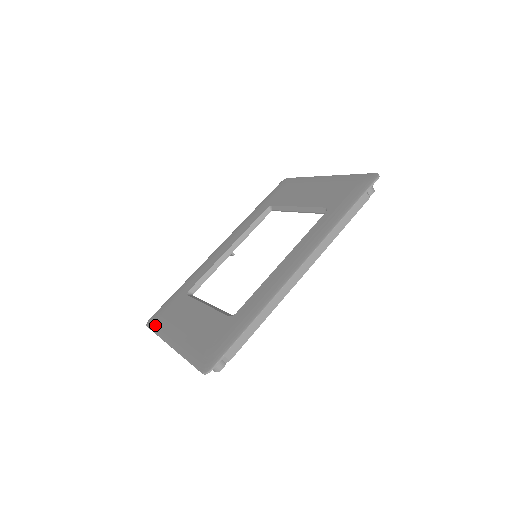
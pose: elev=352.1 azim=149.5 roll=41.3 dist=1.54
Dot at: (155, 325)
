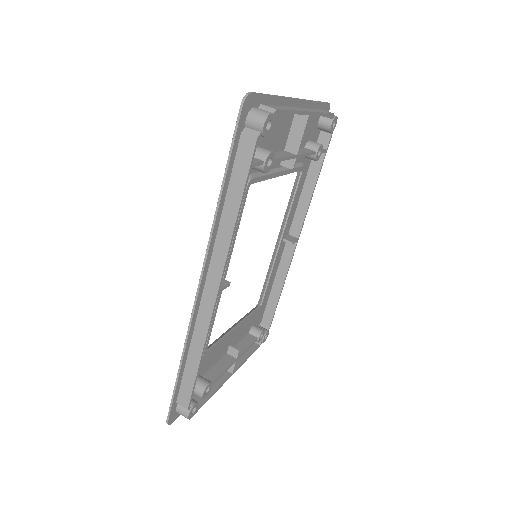
Dot at: occluded
